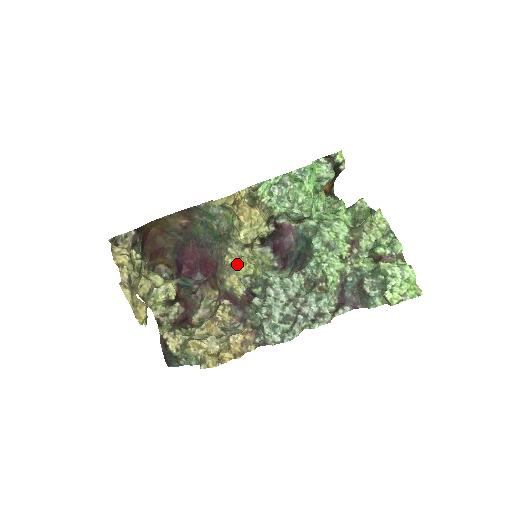
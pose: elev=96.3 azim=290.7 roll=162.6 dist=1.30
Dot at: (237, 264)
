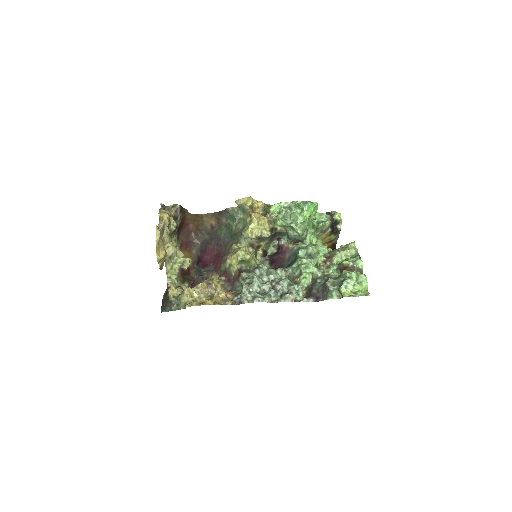
Dot at: (240, 248)
